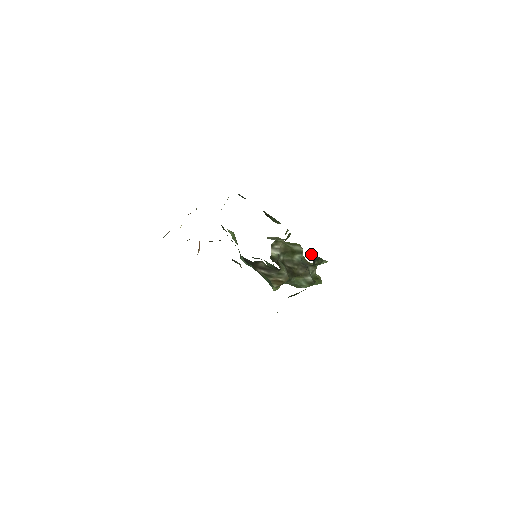
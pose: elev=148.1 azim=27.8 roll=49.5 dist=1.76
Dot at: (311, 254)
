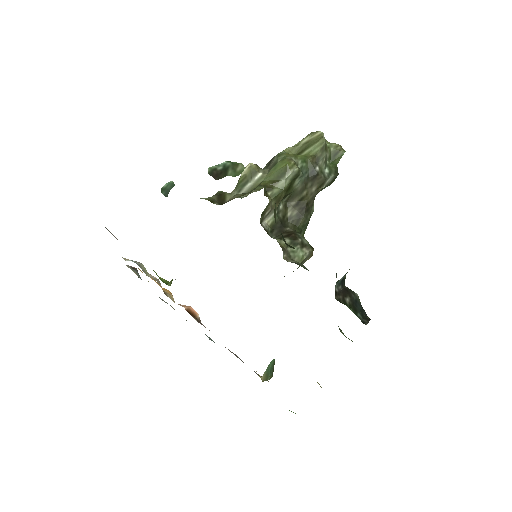
Dot at: (336, 293)
